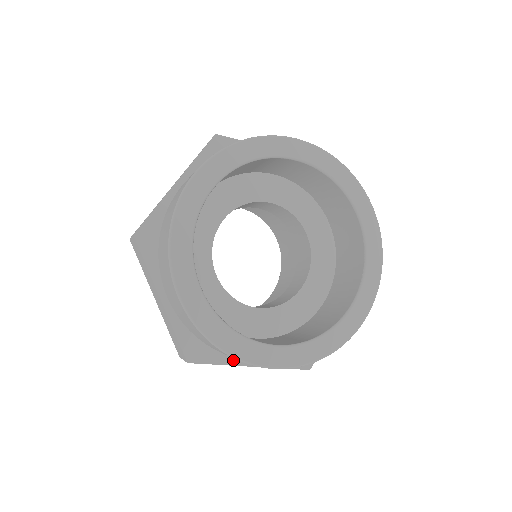
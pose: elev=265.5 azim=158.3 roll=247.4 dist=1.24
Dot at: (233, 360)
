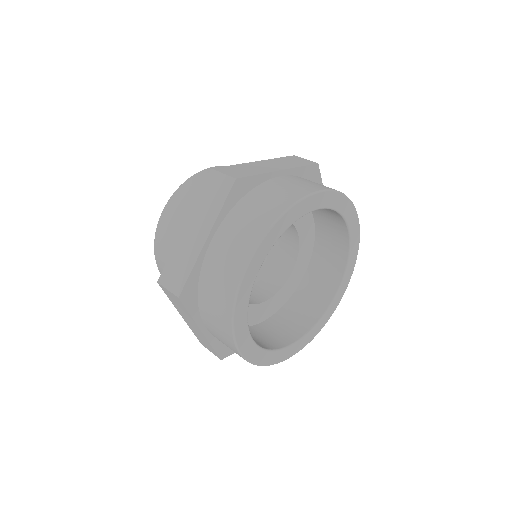
Dot at: (199, 318)
